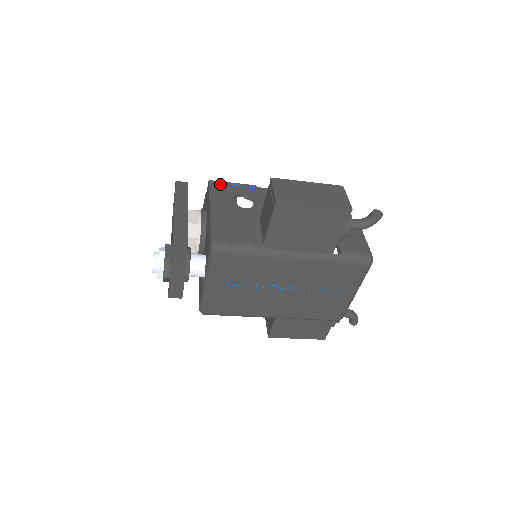
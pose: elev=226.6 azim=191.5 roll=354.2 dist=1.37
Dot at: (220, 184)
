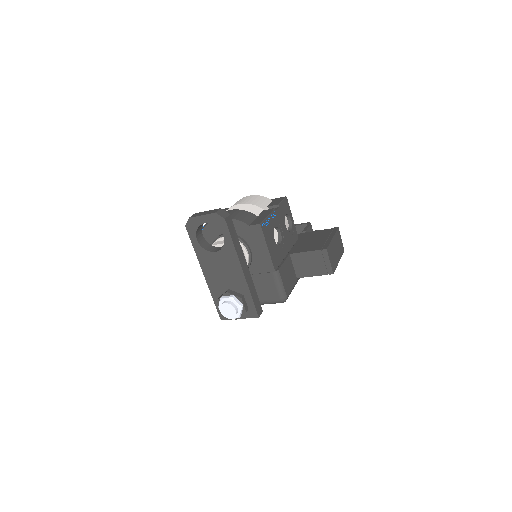
Dot at: (265, 225)
